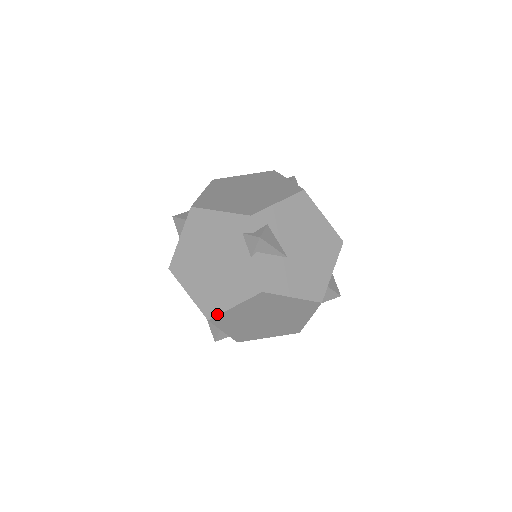
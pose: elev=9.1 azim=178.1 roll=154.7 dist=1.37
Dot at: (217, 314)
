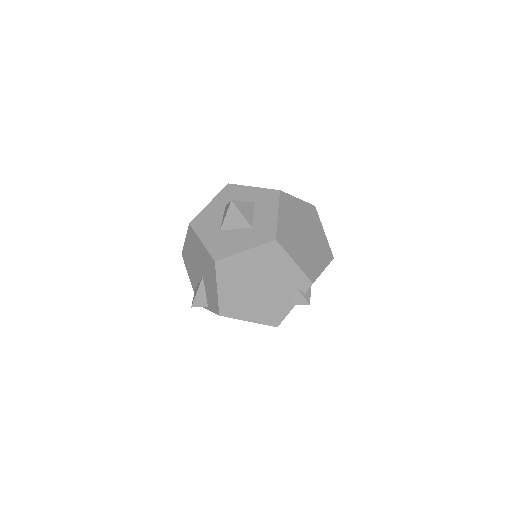
Dot at: (231, 317)
